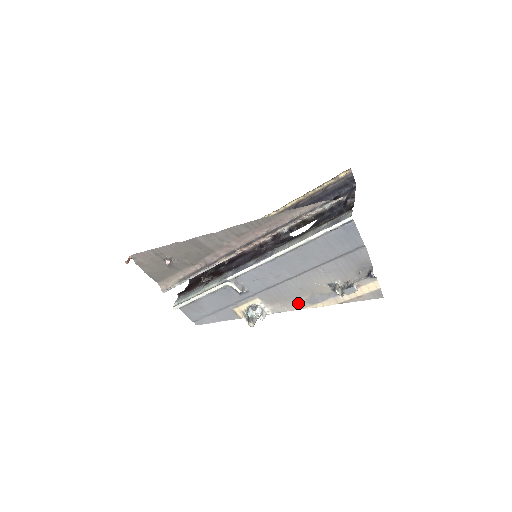
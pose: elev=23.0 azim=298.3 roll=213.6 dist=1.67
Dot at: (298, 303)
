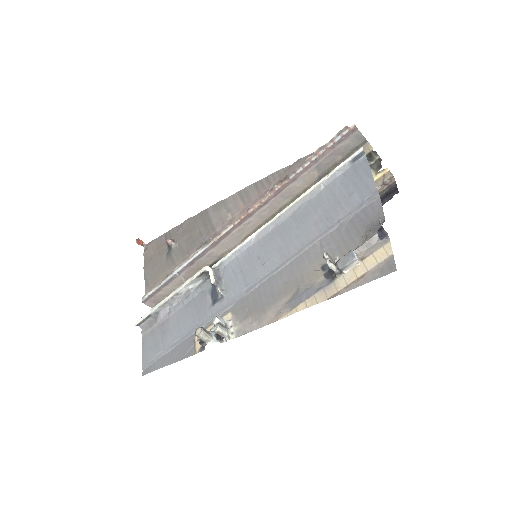
Dot at: (275, 312)
